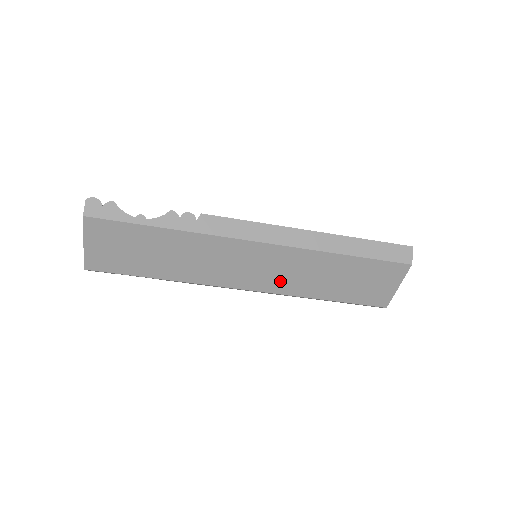
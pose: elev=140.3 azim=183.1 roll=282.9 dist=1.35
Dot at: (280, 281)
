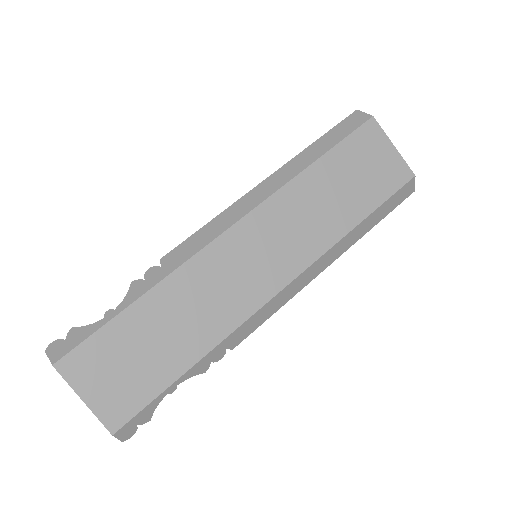
Dot at: (298, 247)
